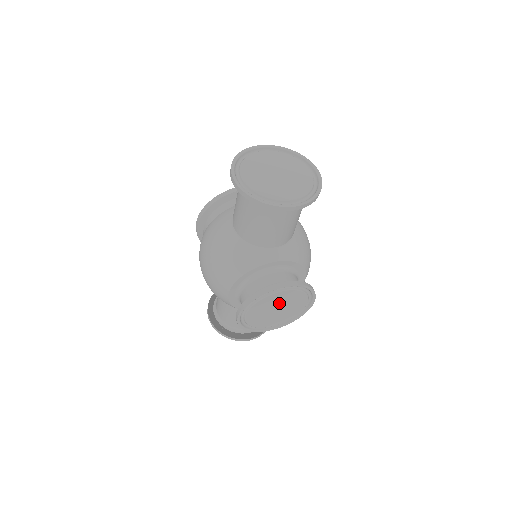
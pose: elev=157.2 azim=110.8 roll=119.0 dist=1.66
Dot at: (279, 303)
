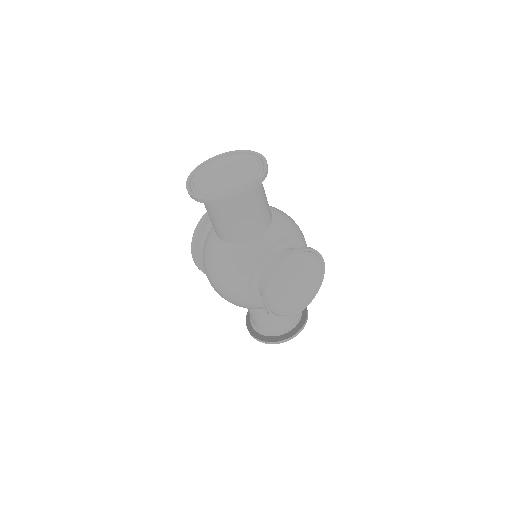
Dot at: (294, 277)
